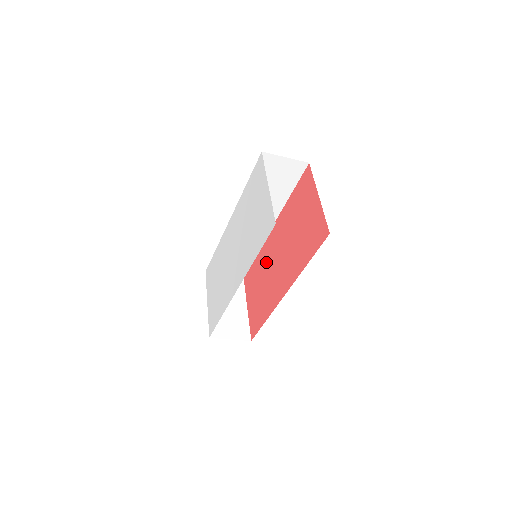
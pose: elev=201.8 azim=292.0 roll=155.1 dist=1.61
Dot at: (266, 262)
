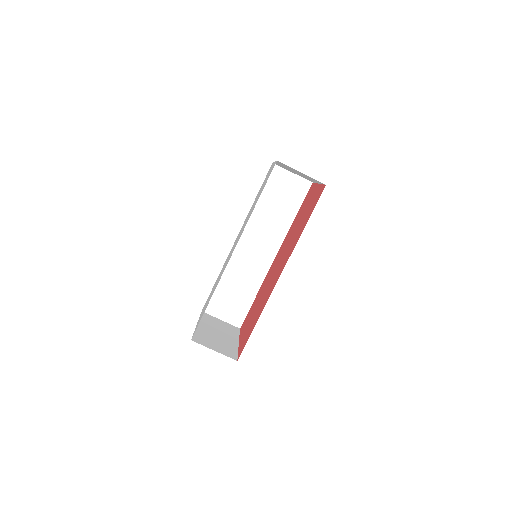
Dot at: (265, 284)
